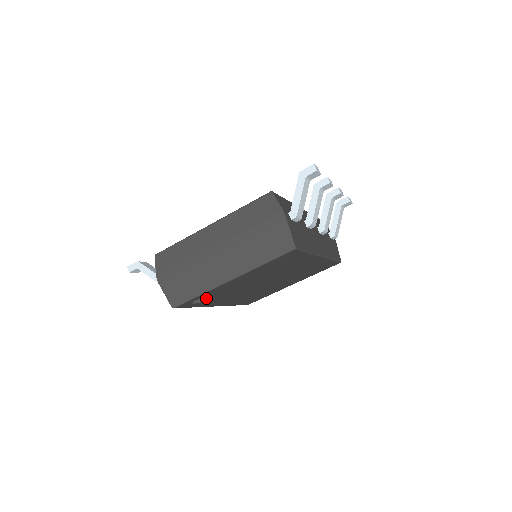
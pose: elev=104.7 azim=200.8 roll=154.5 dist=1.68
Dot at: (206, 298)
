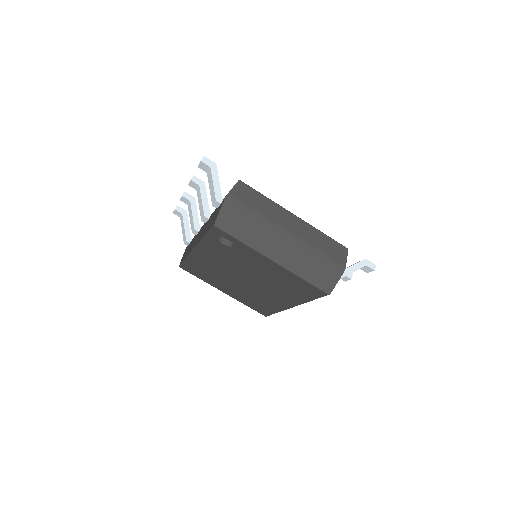
Dot at: (227, 245)
